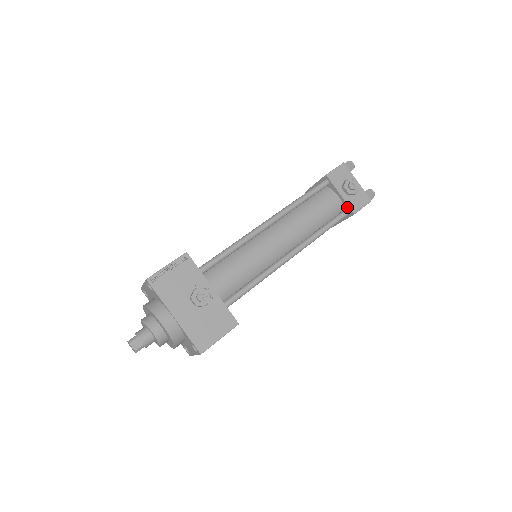
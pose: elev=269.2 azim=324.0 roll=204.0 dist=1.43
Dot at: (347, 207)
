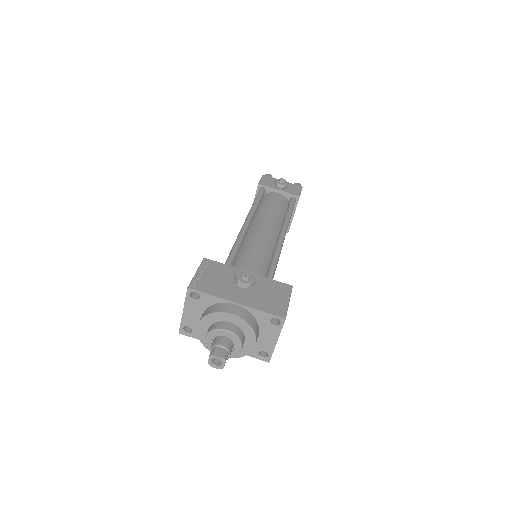
Dot at: (291, 196)
